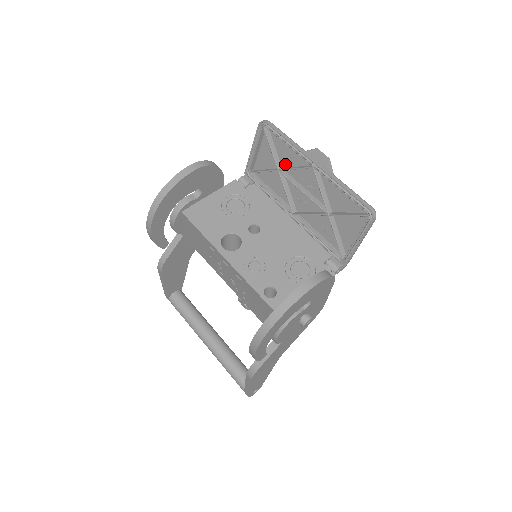
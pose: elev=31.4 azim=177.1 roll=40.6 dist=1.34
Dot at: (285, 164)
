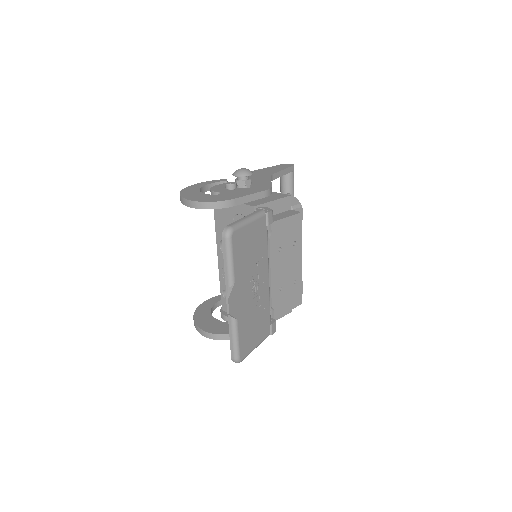
Dot at: (246, 261)
